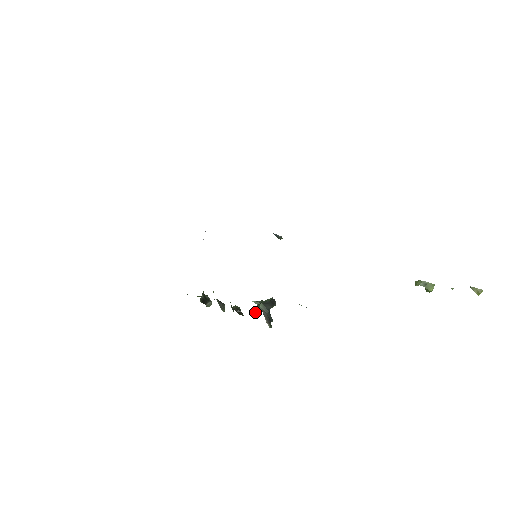
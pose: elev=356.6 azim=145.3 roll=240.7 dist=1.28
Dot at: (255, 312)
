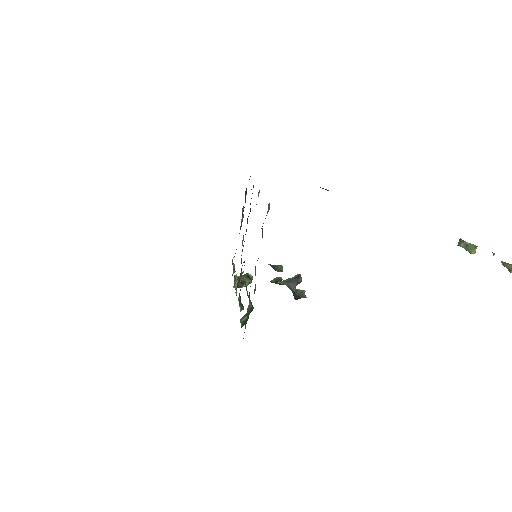
Dot at: (241, 323)
